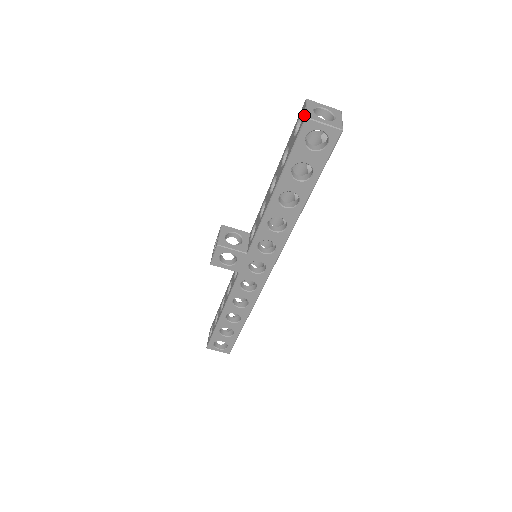
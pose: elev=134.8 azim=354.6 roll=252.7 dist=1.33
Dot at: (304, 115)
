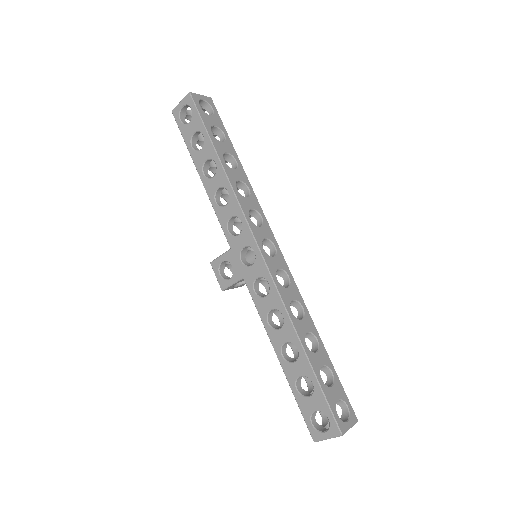
Dot at: occluded
